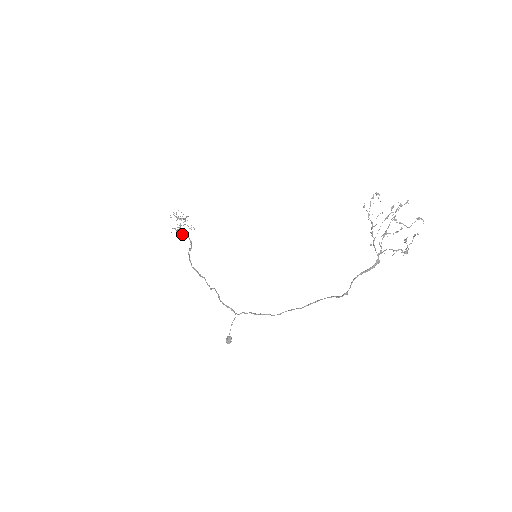
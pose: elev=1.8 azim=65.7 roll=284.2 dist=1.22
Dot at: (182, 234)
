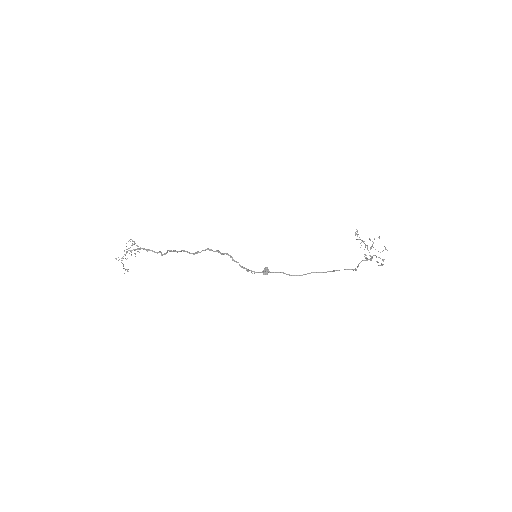
Dot at: (147, 249)
